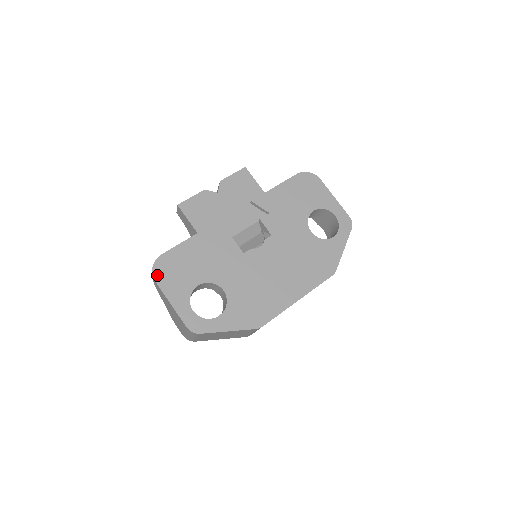
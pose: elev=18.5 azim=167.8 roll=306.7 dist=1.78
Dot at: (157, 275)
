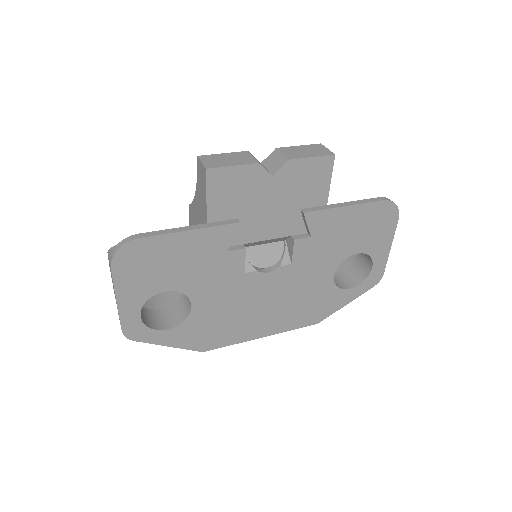
Dot at: (118, 262)
